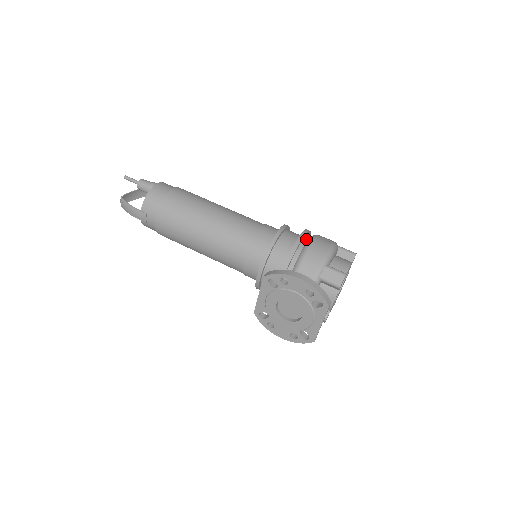
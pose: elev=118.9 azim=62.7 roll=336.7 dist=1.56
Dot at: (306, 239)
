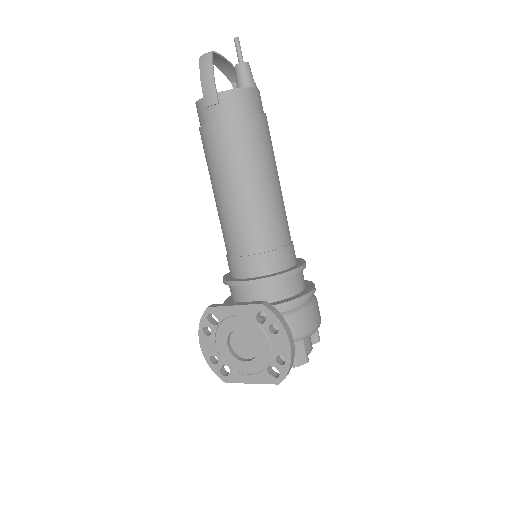
Dot at: occluded
